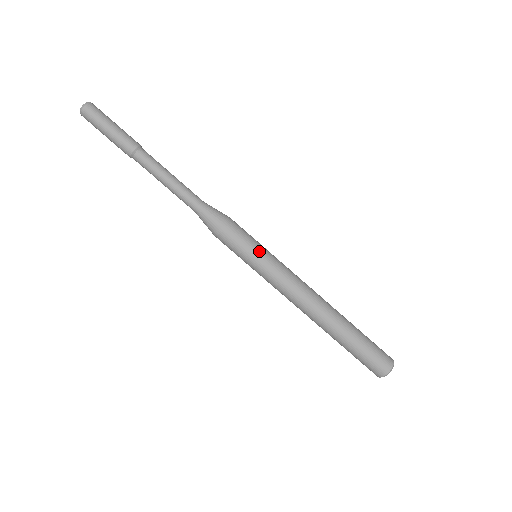
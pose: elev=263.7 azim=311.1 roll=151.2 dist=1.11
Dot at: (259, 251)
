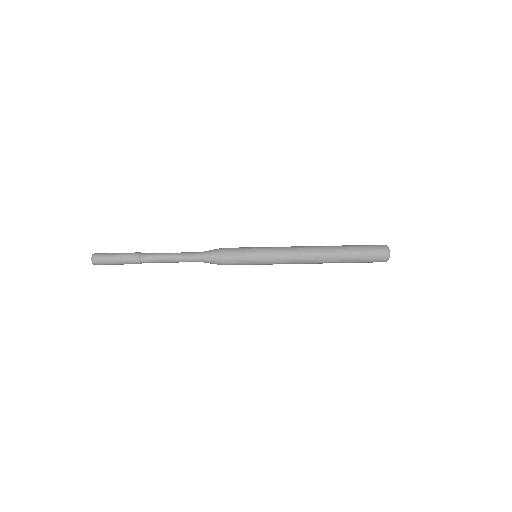
Dot at: (255, 249)
